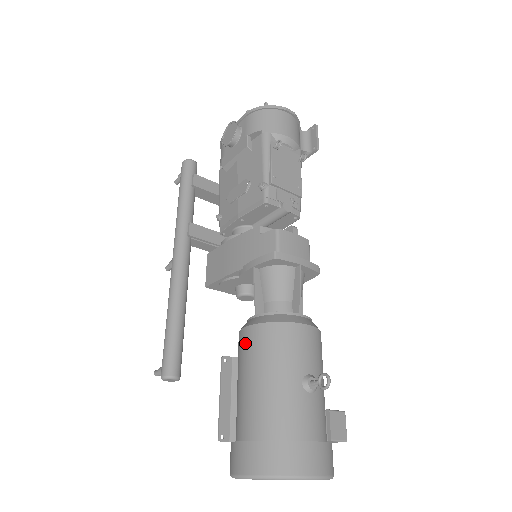
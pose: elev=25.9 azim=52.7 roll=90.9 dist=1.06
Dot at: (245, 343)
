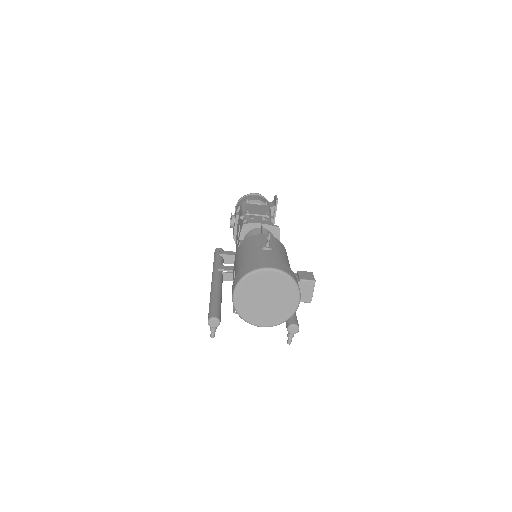
Dot at: (235, 261)
